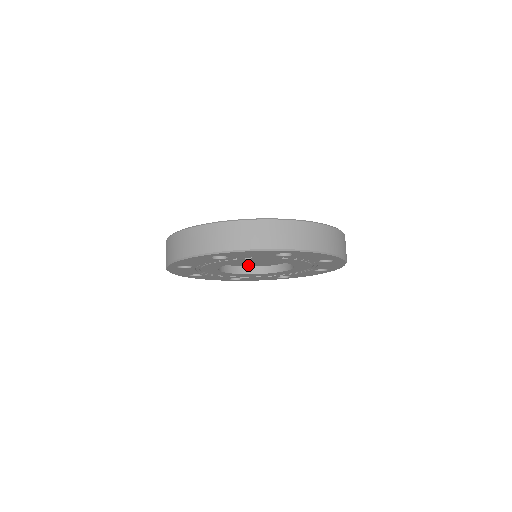
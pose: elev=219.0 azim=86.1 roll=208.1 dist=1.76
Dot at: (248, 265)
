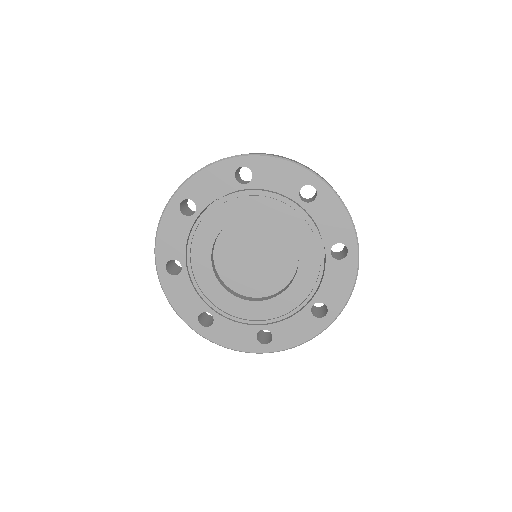
Dot at: (262, 290)
